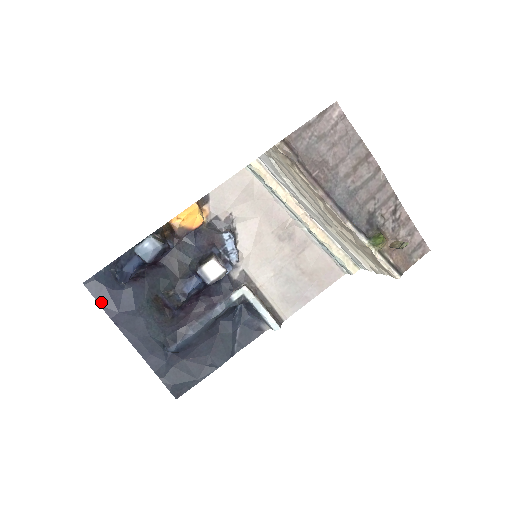
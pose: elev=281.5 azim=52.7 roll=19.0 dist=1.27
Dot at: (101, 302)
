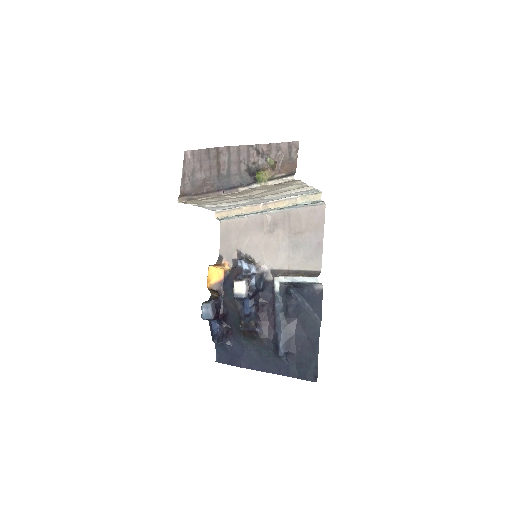
Dot at: (230, 363)
